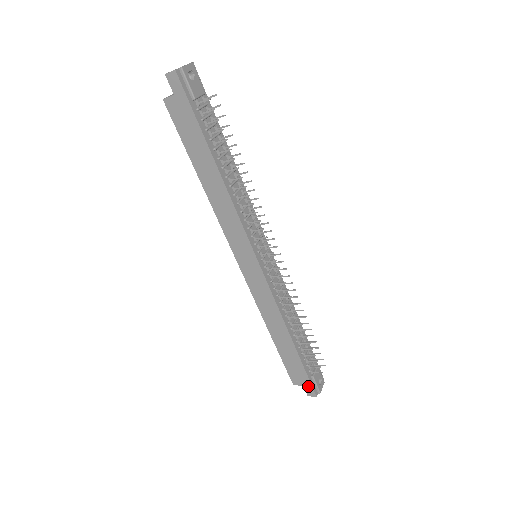
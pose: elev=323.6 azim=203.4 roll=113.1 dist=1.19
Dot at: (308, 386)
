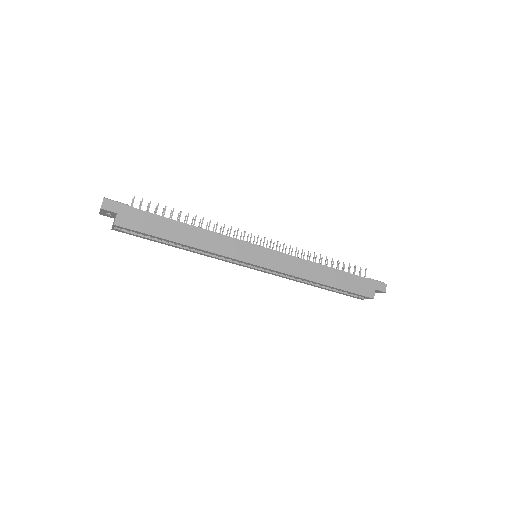
Dot at: (376, 285)
